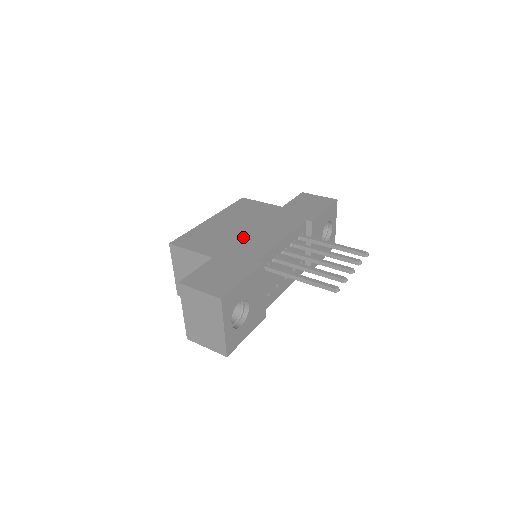
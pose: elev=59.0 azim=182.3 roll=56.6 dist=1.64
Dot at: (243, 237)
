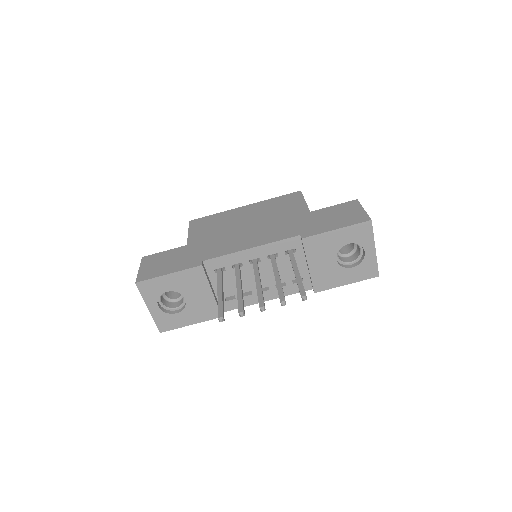
Dot at: (231, 234)
